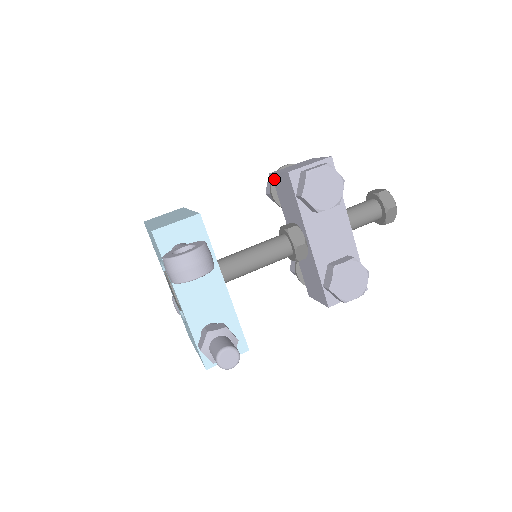
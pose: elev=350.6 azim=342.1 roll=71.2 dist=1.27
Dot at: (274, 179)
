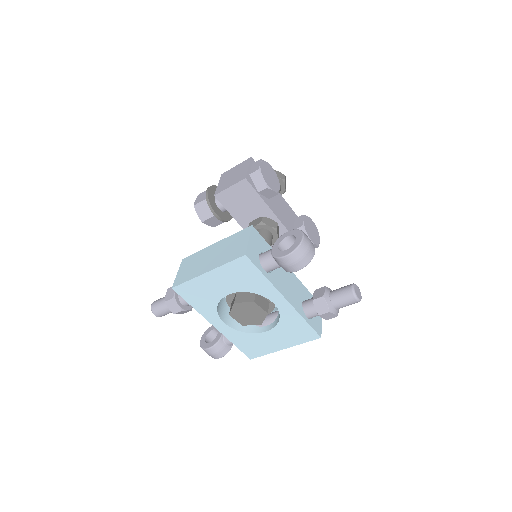
Dot at: (220, 198)
